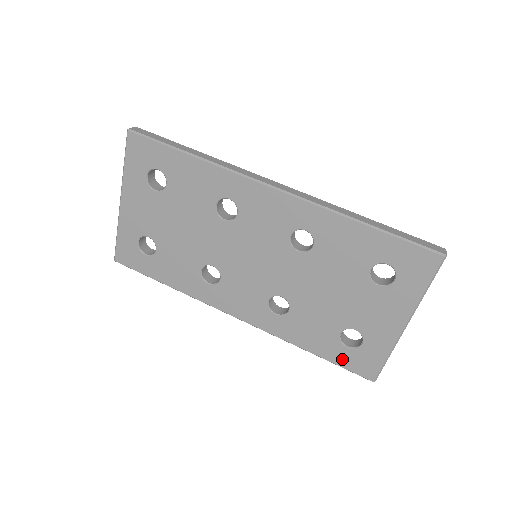
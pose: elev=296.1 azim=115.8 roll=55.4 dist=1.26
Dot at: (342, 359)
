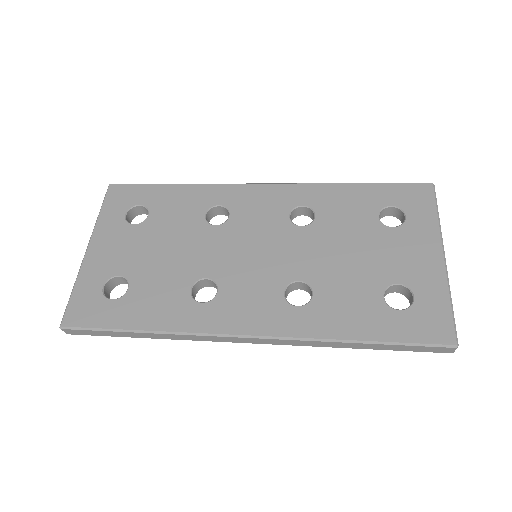
Dot at: (402, 330)
